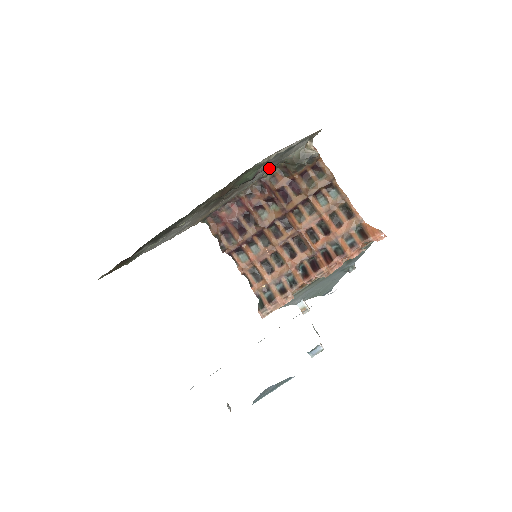
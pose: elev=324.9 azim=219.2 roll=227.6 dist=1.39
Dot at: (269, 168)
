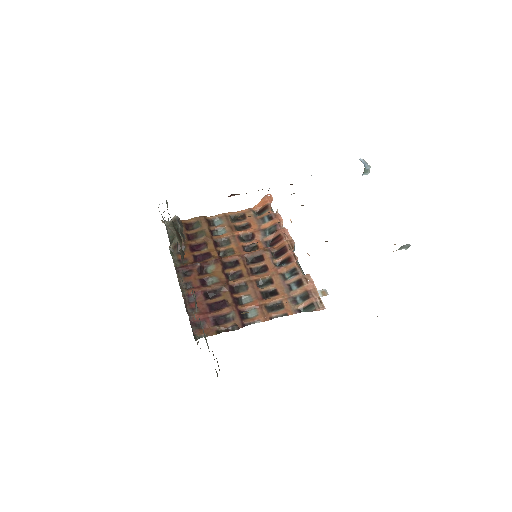
Dot at: occluded
